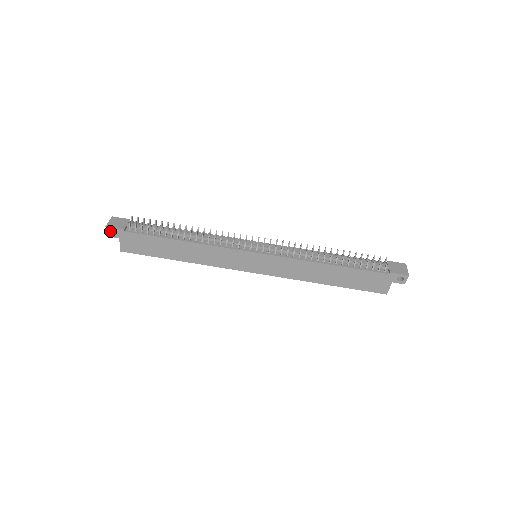
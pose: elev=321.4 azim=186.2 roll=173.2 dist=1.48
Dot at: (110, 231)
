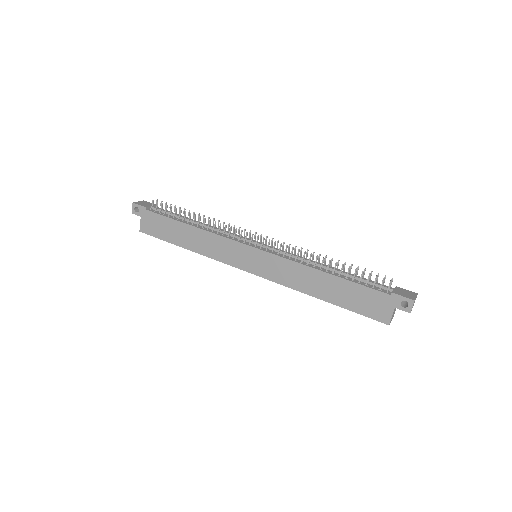
Dot at: (136, 209)
